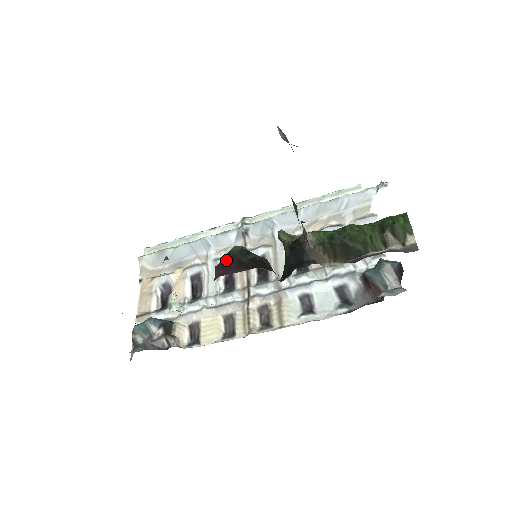
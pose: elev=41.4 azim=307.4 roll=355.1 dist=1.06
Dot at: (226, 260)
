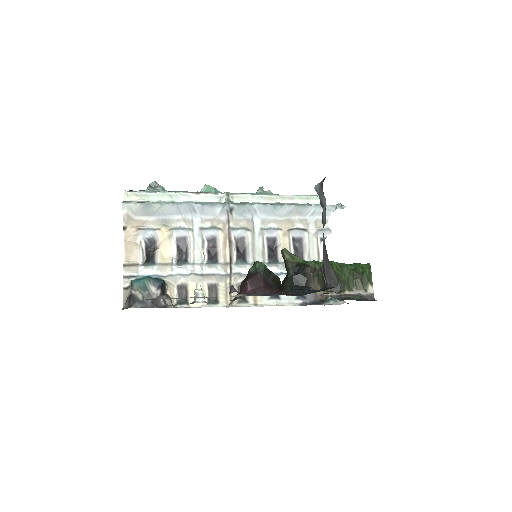
Dot at: (256, 277)
